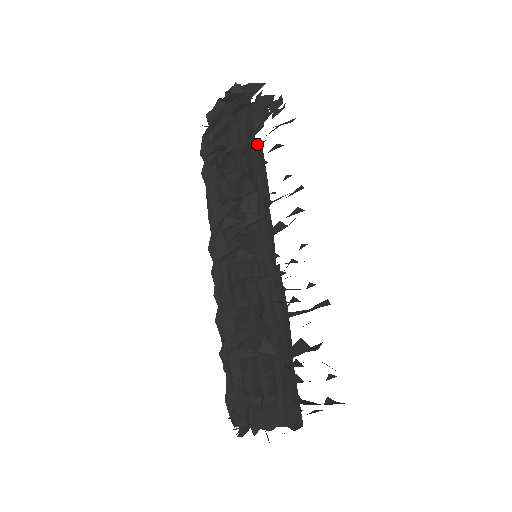
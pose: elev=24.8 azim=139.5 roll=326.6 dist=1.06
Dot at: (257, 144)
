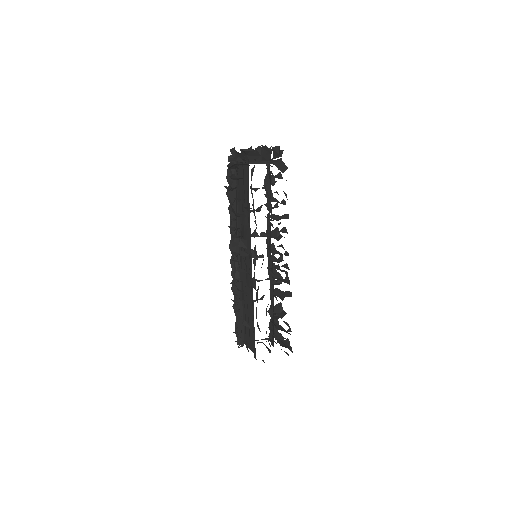
Dot at: occluded
